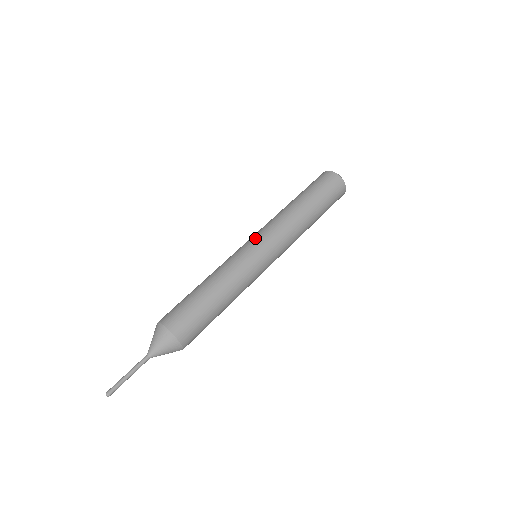
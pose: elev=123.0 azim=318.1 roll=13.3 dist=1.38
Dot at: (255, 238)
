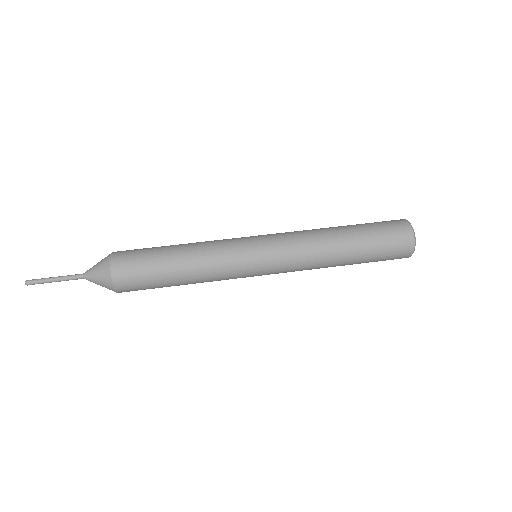
Dot at: (264, 237)
